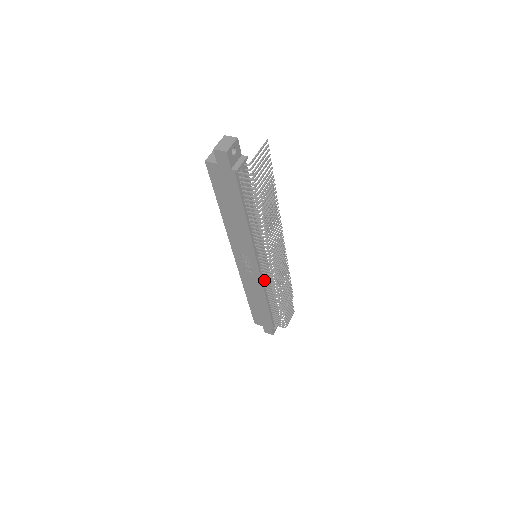
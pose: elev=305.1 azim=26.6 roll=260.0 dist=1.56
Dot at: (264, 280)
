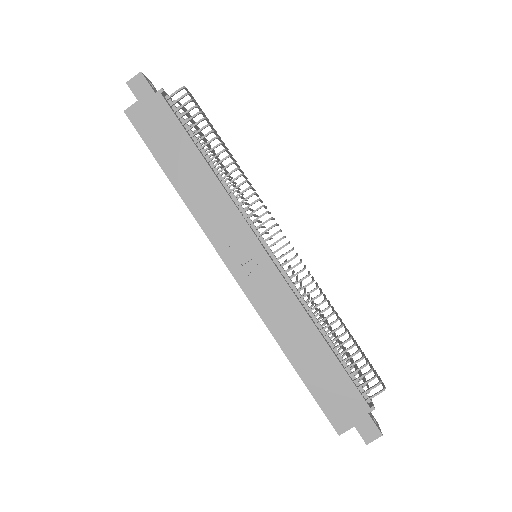
Dot at: (289, 286)
